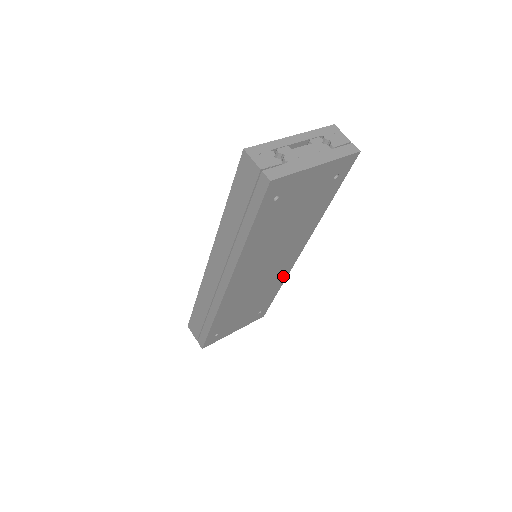
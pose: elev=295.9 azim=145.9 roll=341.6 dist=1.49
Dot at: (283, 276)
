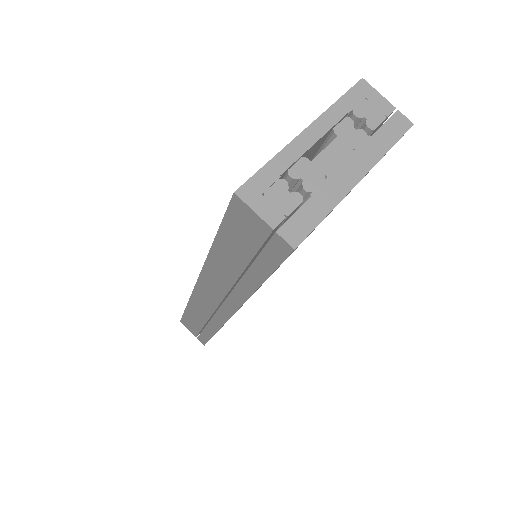
Dot at: occluded
